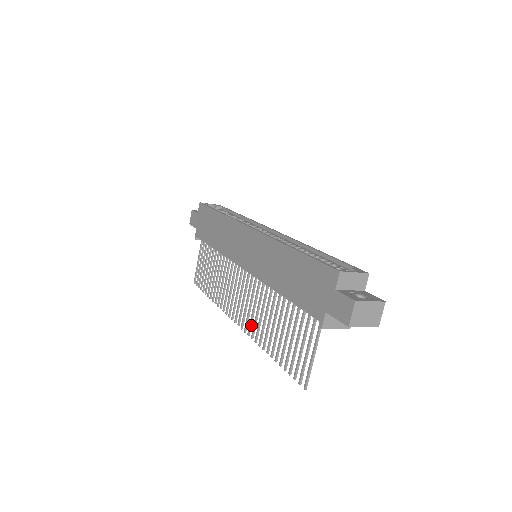
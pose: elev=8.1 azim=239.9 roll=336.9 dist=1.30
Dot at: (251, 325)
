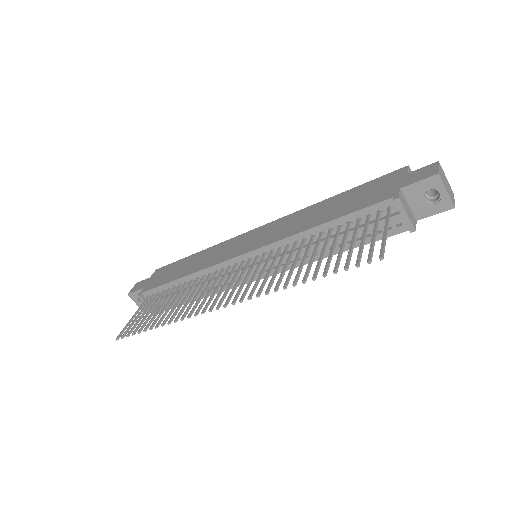
Dot at: (255, 289)
